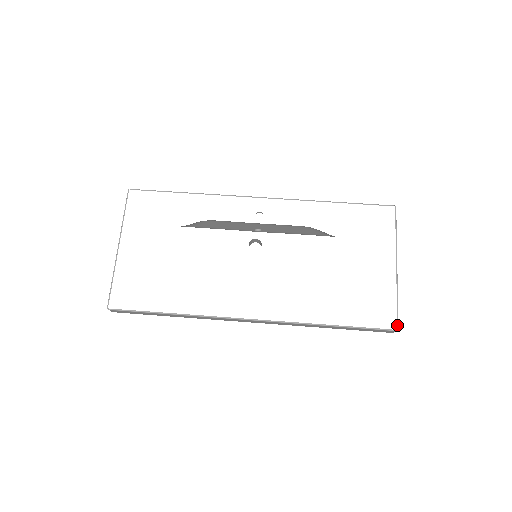
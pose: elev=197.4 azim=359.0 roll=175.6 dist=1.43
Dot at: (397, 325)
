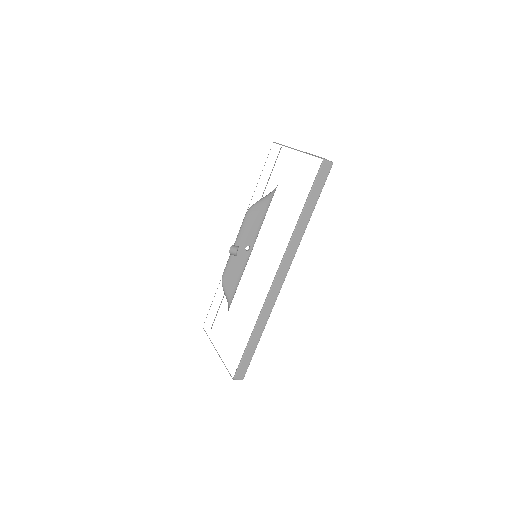
Dot at: occluded
